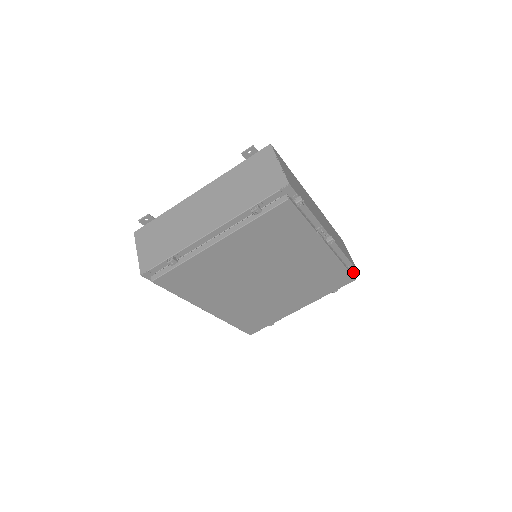
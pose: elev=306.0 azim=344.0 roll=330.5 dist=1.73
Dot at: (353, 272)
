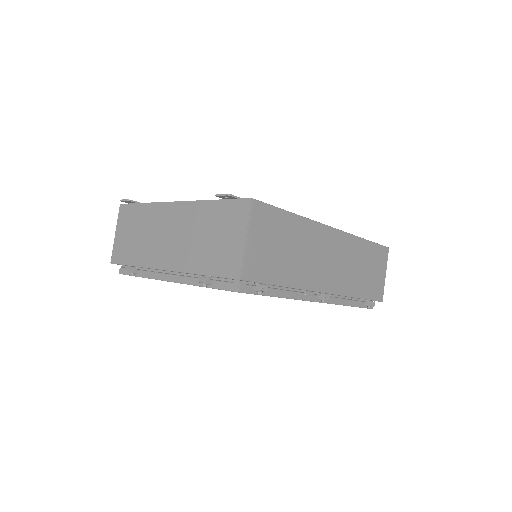
Dot at: (368, 306)
